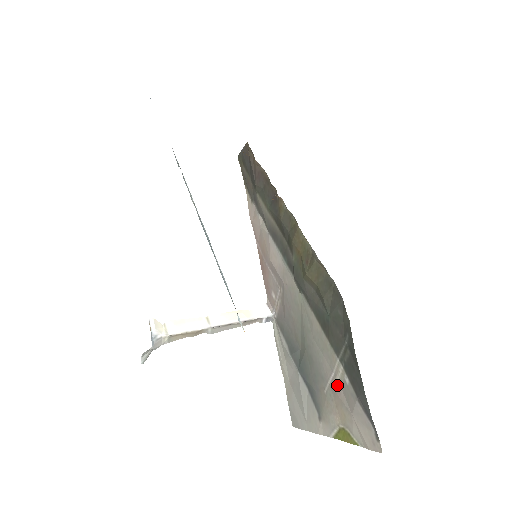
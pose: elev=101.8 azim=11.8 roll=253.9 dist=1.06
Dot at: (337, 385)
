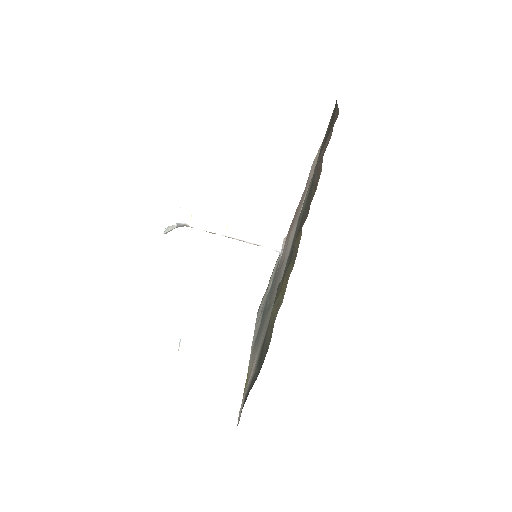
Dot at: (254, 367)
